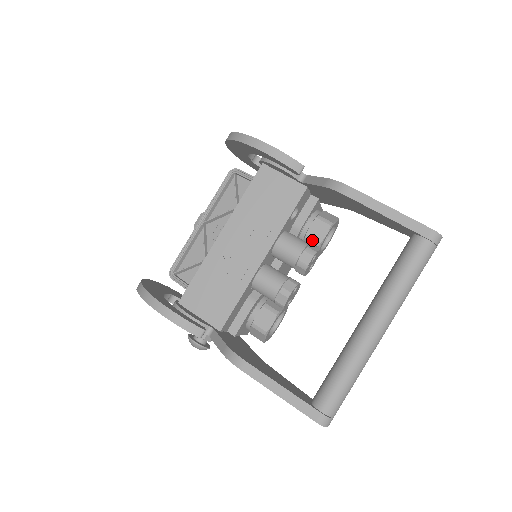
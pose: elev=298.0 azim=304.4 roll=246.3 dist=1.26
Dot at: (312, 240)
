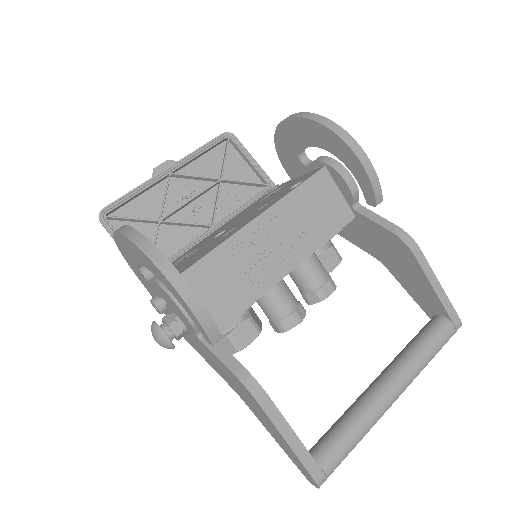
Dot at: occluded
